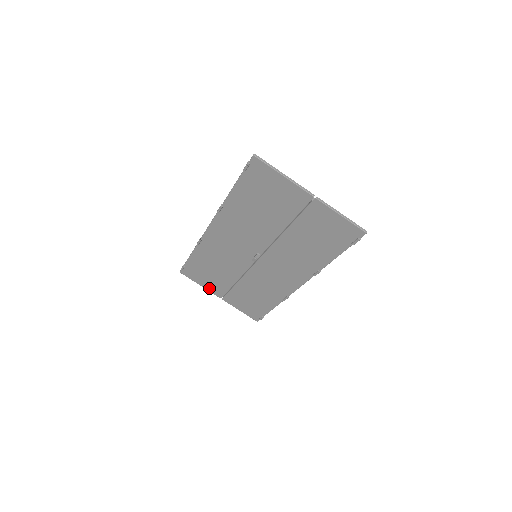
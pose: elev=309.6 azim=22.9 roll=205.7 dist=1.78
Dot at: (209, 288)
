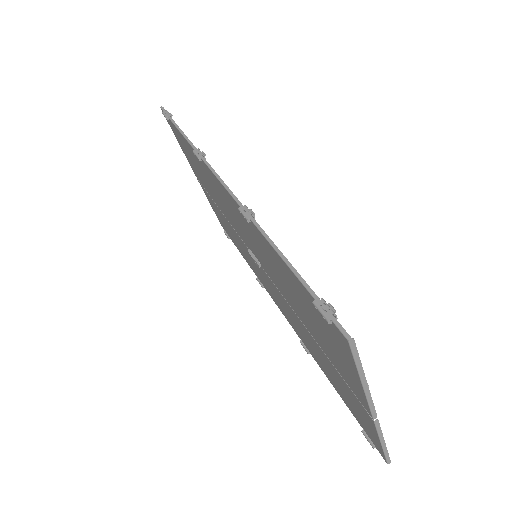
Dot at: (188, 159)
